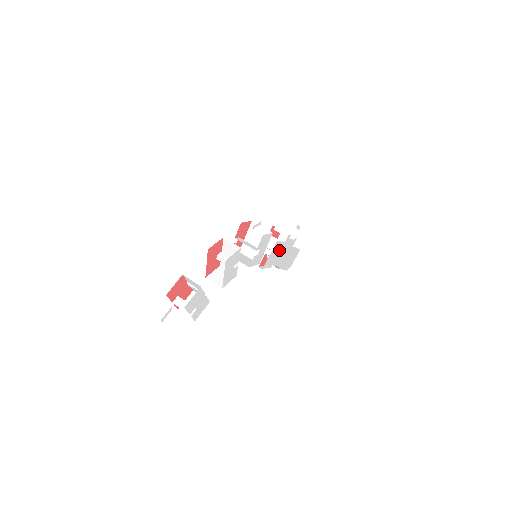
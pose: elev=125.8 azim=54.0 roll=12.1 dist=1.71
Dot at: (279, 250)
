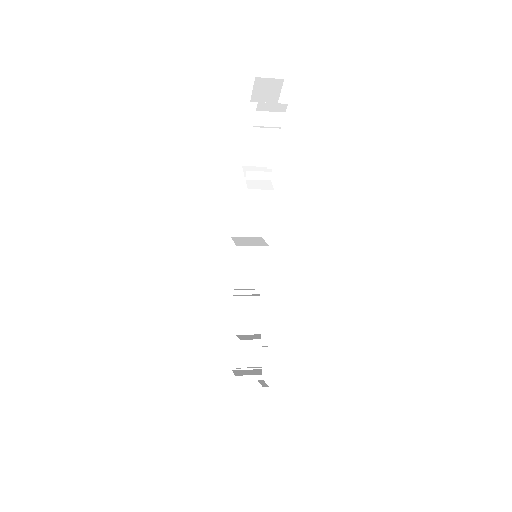
Dot at: (264, 293)
